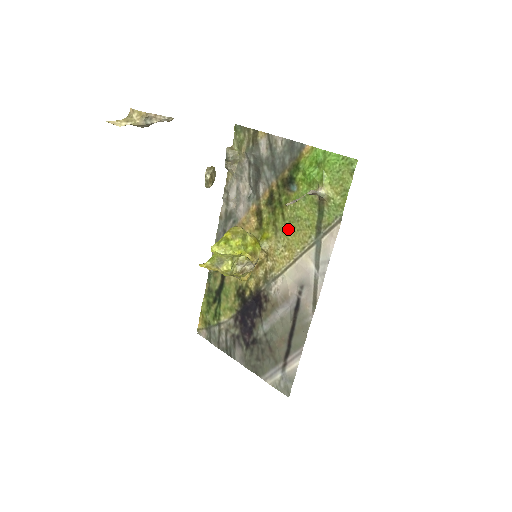
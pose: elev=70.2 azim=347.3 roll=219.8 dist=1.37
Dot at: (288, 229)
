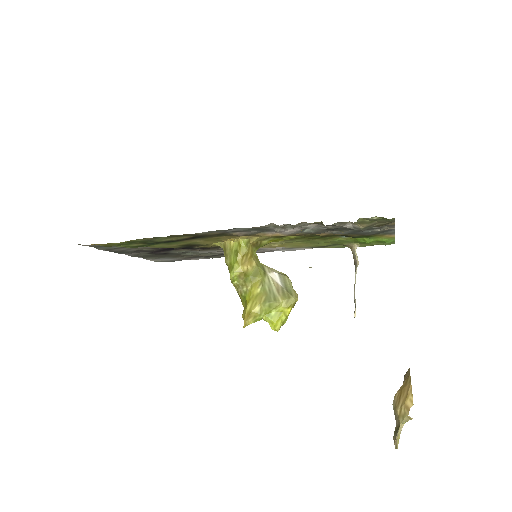
Dot at: (300, 242)
